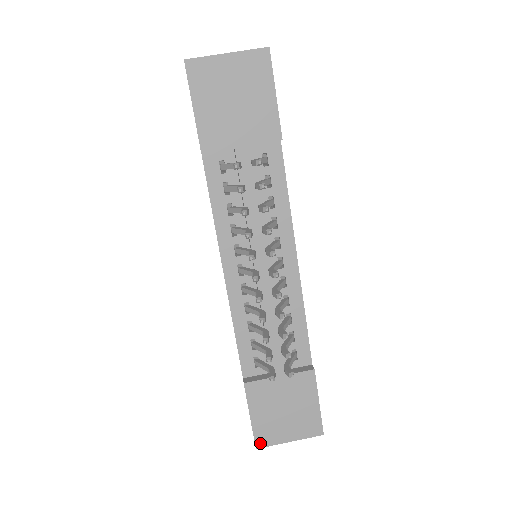
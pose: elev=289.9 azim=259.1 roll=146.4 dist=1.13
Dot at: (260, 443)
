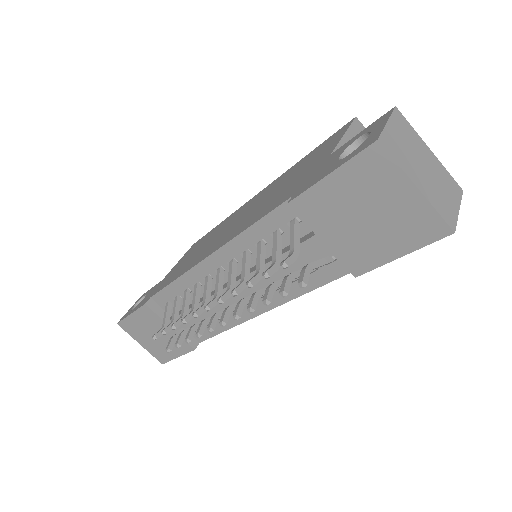
Dot at: (122, 325)
